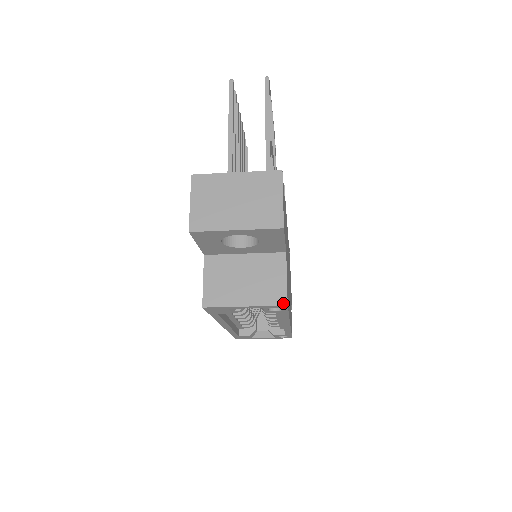
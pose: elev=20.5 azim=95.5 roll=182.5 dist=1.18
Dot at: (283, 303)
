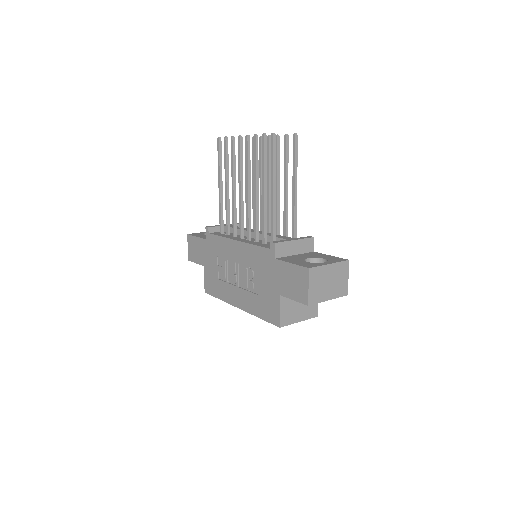
Dot at: (316, 316)
